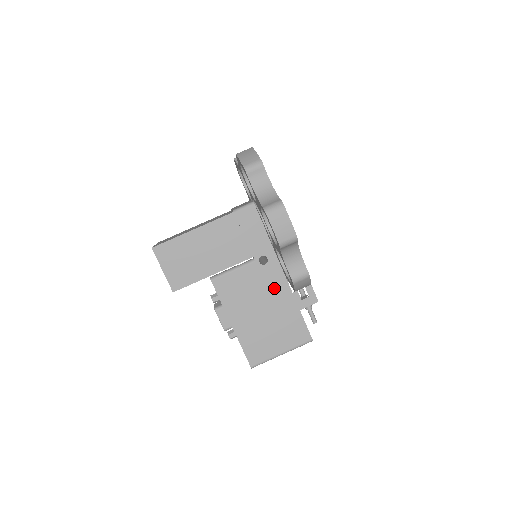
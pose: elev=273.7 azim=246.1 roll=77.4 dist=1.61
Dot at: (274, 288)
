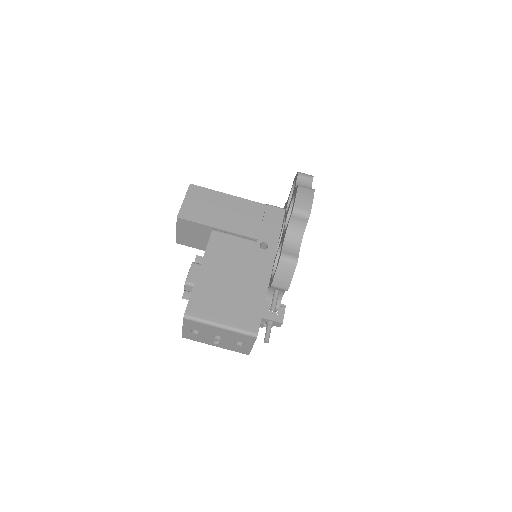
Dot at: (257, 270)
